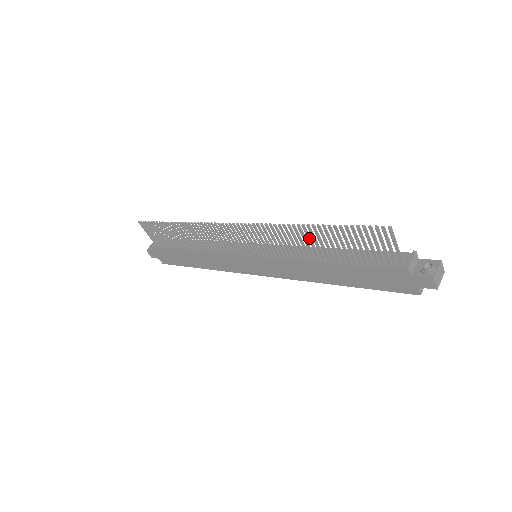
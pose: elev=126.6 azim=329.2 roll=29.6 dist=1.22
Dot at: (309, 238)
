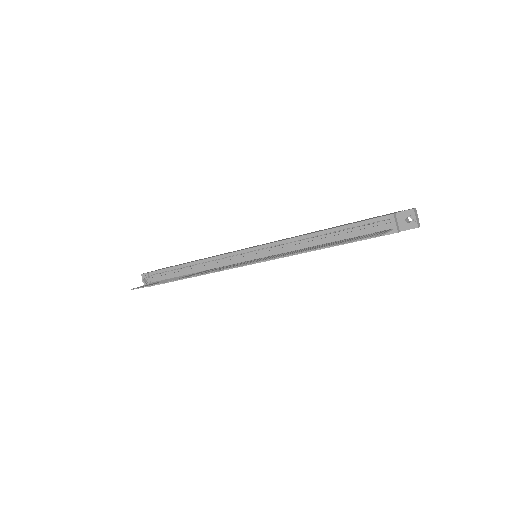
Dot at: occluded
